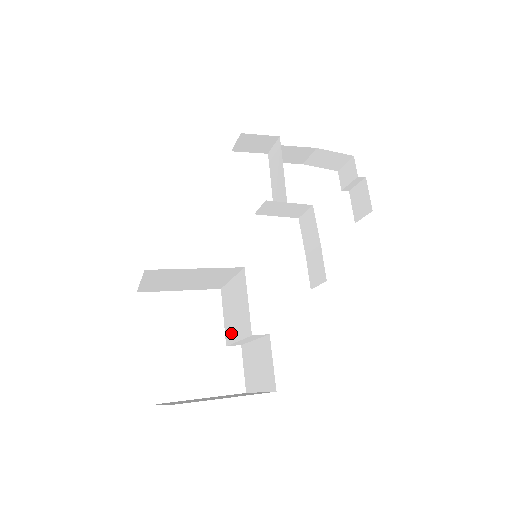
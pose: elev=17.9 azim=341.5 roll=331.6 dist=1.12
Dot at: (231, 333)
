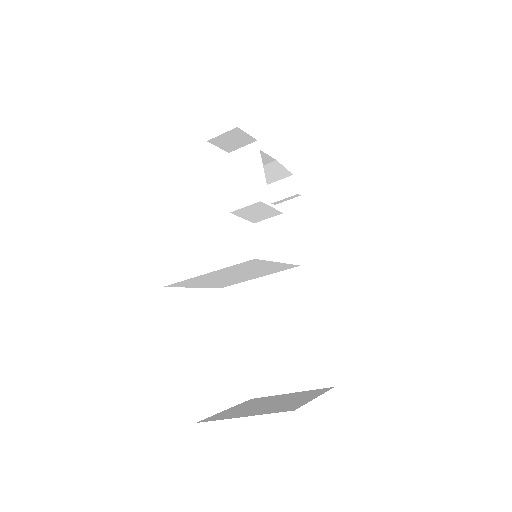
Dot at: (252, 335)
